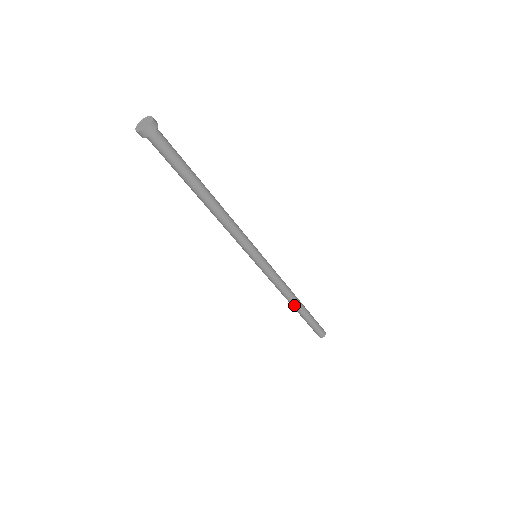
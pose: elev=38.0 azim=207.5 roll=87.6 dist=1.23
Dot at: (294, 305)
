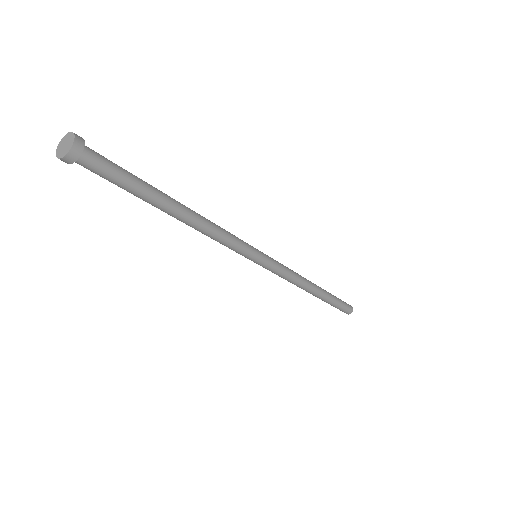
Dot at: (314, 292)
